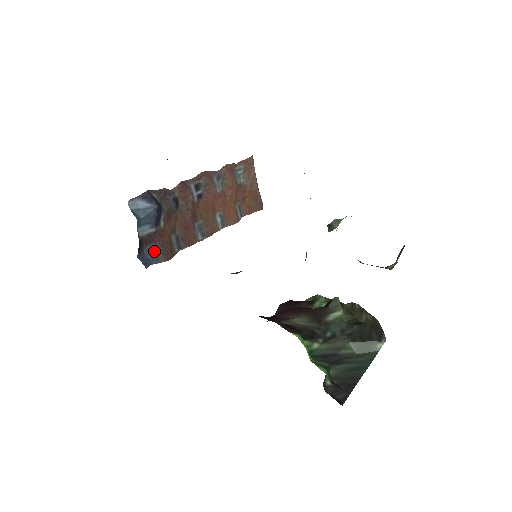
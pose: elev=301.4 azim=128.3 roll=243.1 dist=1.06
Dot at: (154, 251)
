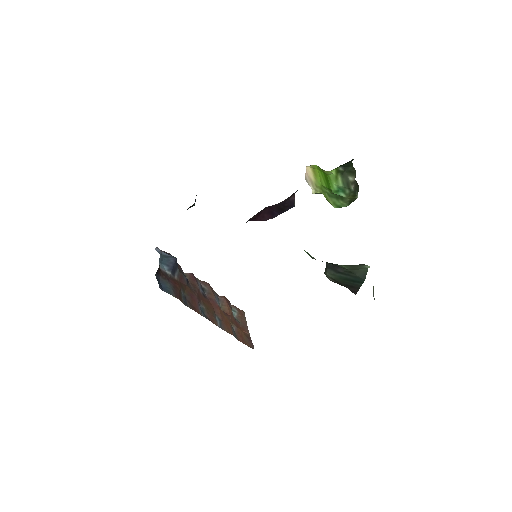
Dot at: (167, 285)
